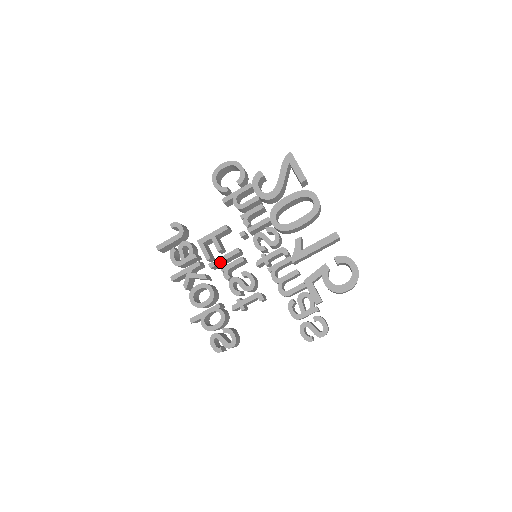
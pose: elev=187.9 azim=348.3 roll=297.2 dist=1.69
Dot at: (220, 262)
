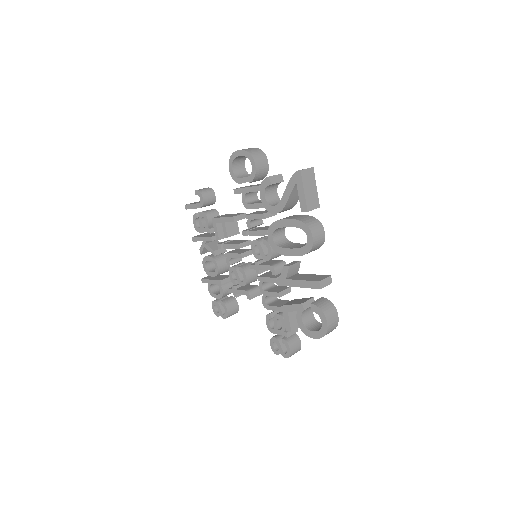
Dot at: (225, 248)
